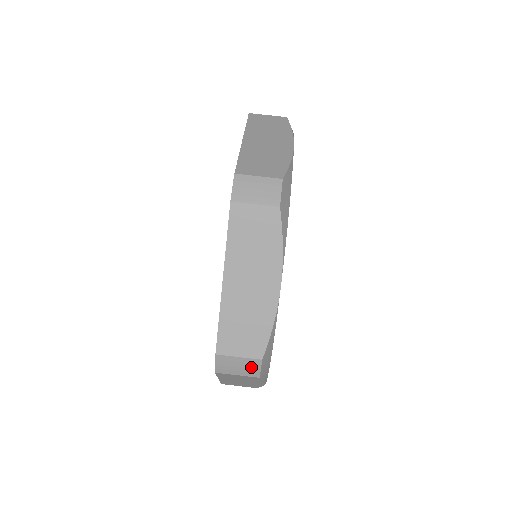
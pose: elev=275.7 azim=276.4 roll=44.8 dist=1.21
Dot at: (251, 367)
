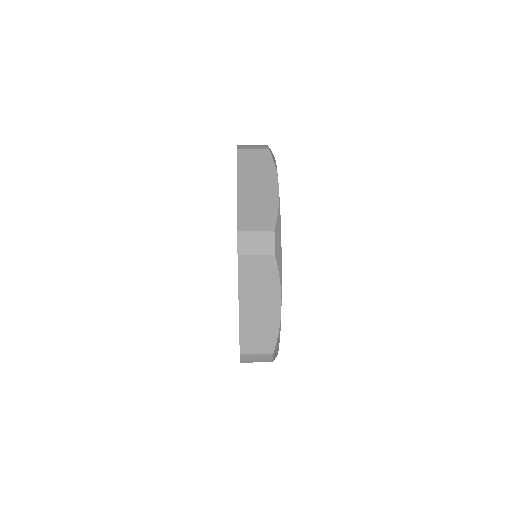
Dot at: (267, 242)
